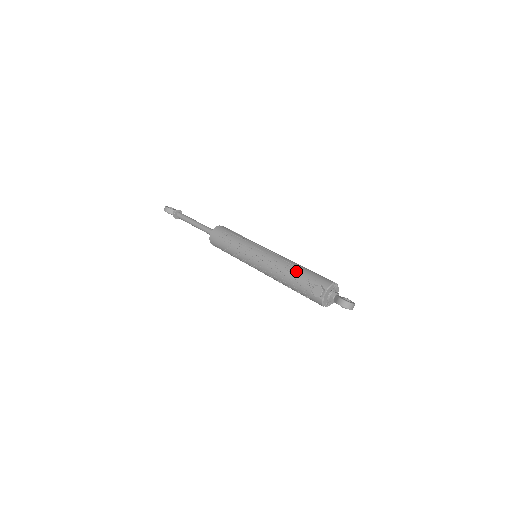
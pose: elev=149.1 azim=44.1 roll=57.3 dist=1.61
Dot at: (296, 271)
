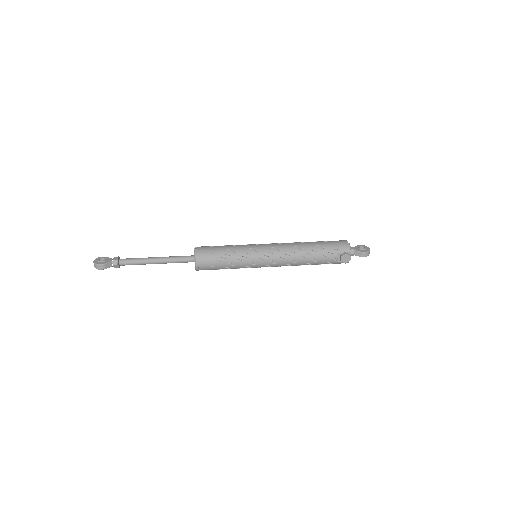
Dot at: (315, 253)
